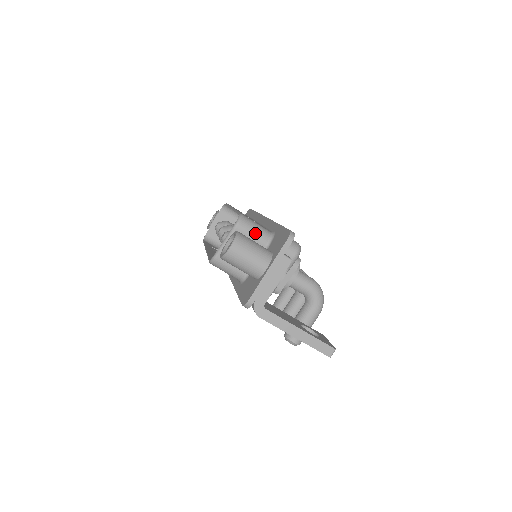
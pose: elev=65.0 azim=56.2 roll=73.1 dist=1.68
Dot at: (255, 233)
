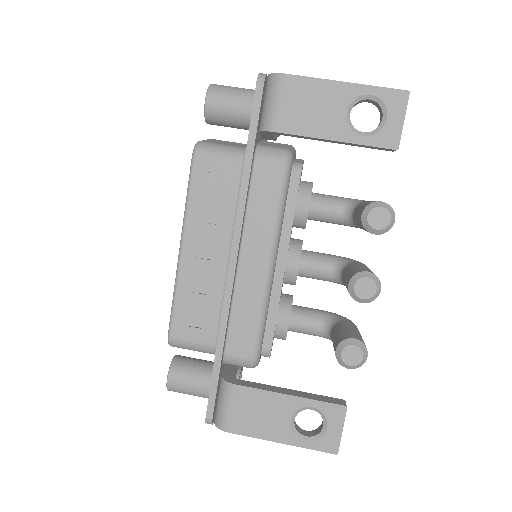
Dot at: occluded
